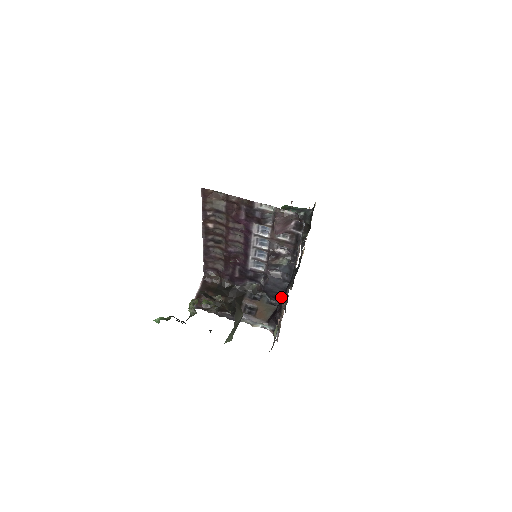
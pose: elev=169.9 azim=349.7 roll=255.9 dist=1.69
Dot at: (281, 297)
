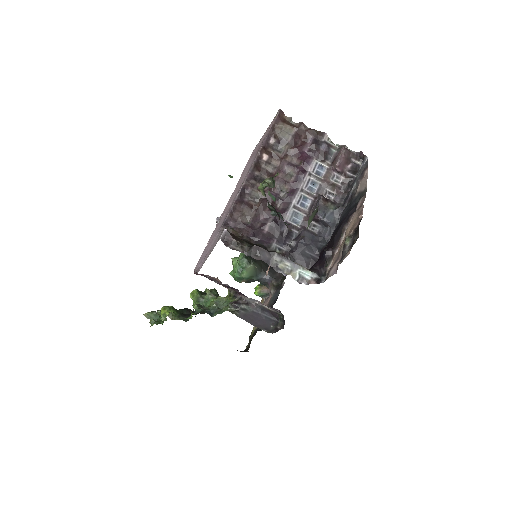
Dot at: (310, 265)
